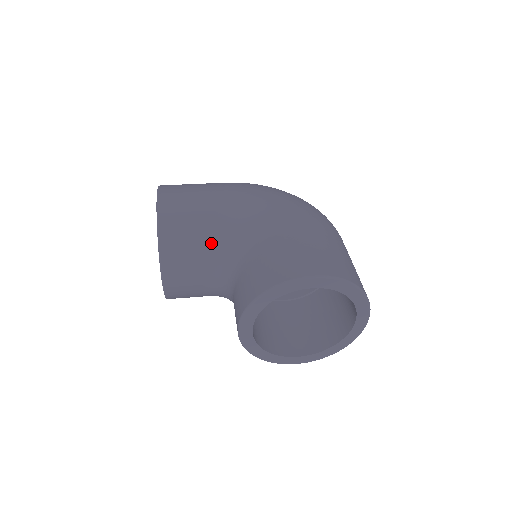
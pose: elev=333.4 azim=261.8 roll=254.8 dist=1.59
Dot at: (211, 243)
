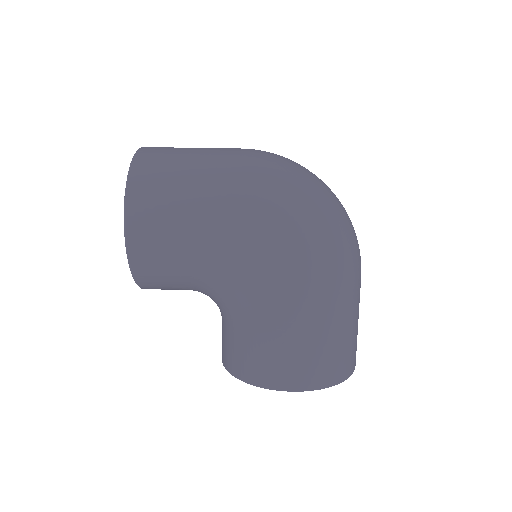
Dot at: (196, 286)
